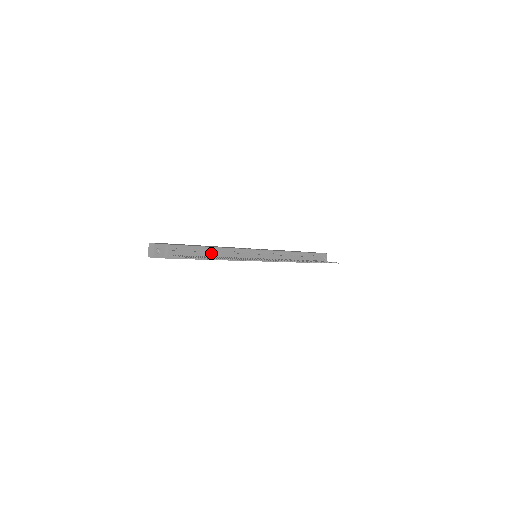
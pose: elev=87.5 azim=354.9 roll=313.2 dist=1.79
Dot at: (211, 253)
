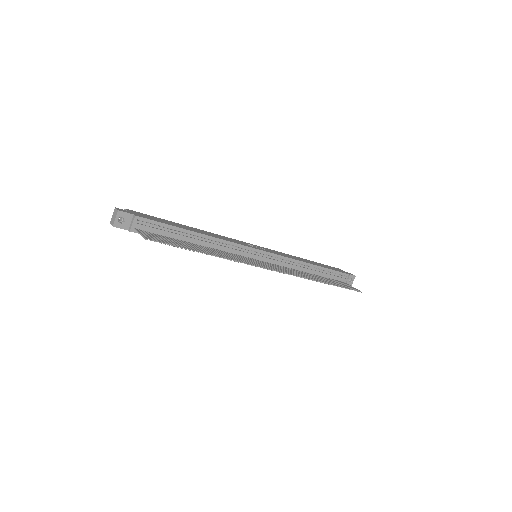
Dot at: (192, 239)
